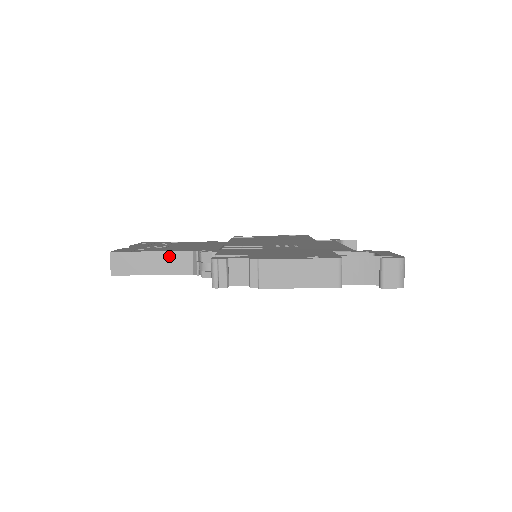
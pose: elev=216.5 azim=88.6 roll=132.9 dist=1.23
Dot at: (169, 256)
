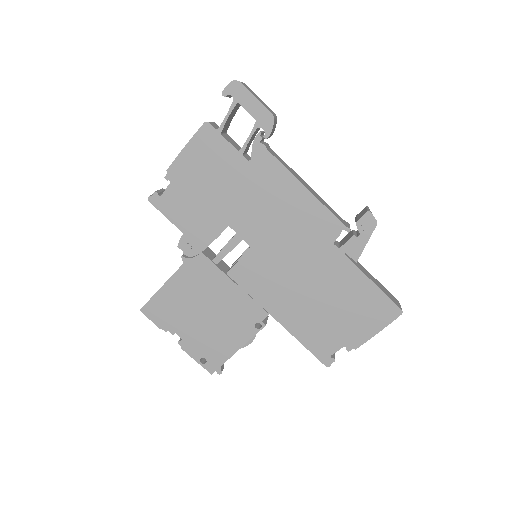
Dot at: occluded
